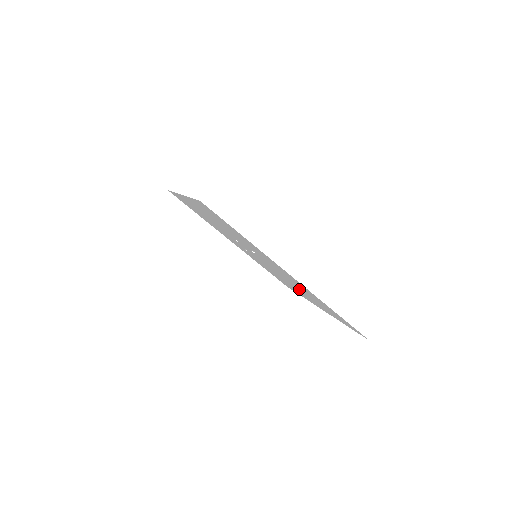
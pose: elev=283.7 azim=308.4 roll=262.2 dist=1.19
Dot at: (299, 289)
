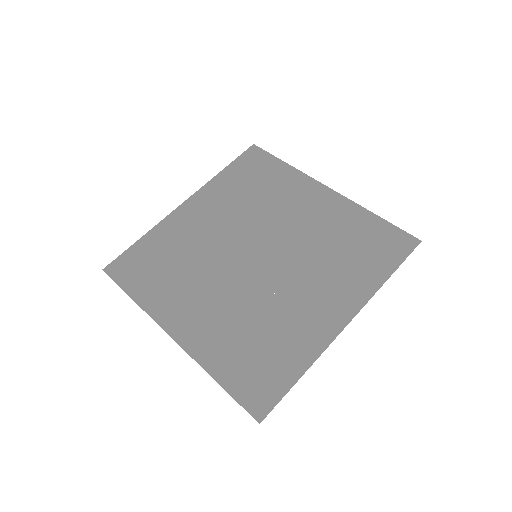
Dot at: (316, 236)
